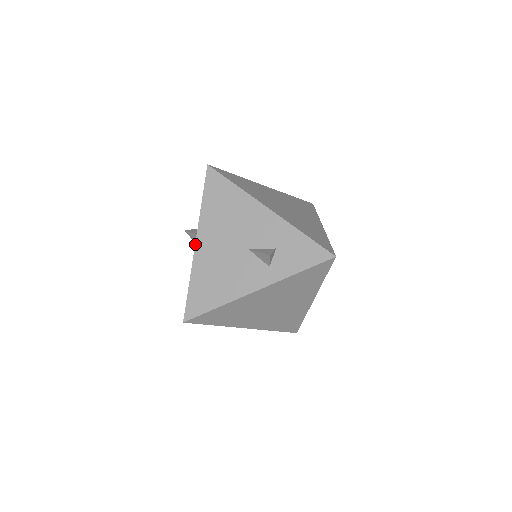
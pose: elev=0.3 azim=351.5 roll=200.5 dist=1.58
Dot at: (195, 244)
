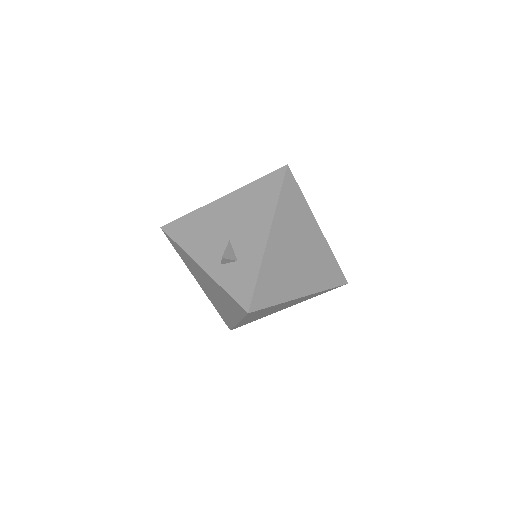
Dot at: (219, 198)
